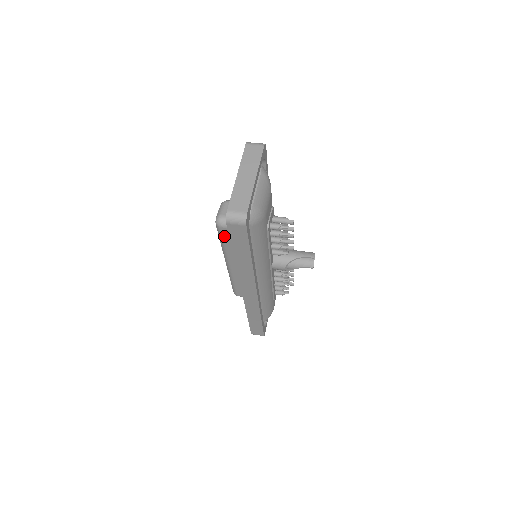
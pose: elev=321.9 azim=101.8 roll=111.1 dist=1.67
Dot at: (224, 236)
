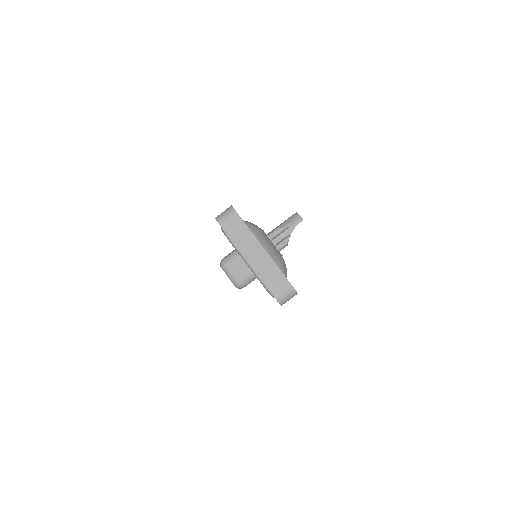
Dot at: occluded
